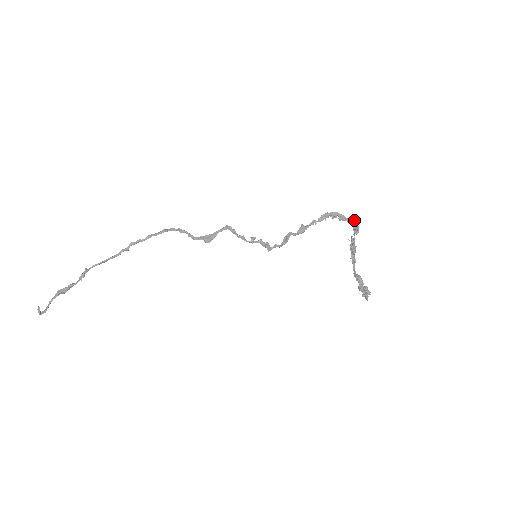
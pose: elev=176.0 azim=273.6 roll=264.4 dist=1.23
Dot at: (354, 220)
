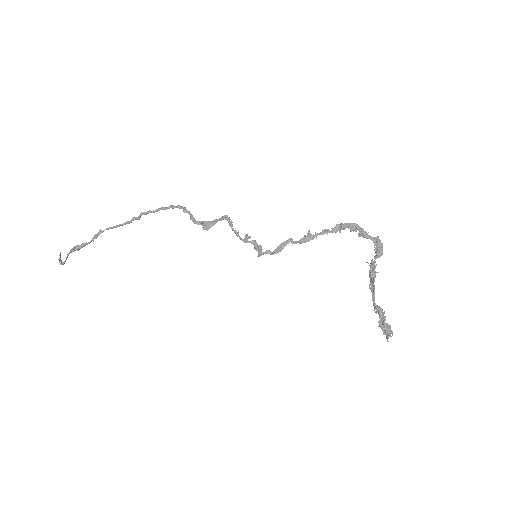
Dot at: (378, 239)
